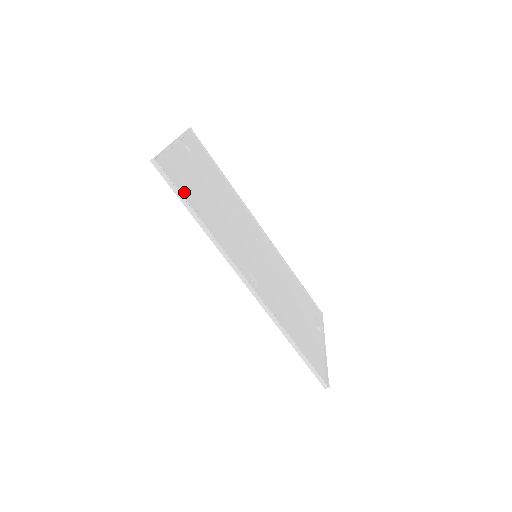
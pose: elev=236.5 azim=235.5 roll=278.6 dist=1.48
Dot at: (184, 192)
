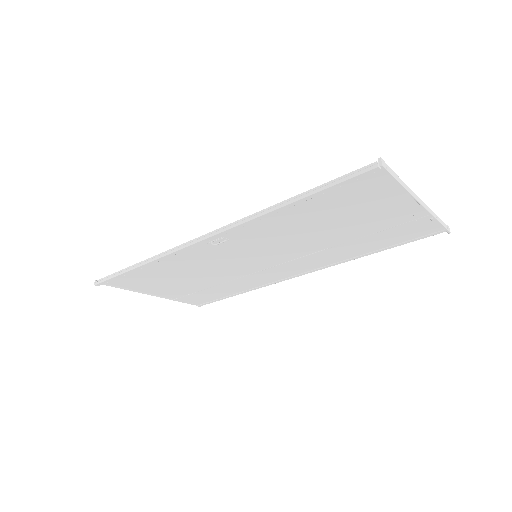
Dot at: occluded
